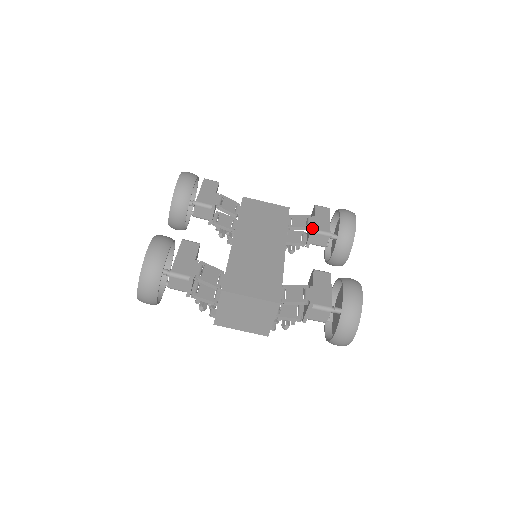
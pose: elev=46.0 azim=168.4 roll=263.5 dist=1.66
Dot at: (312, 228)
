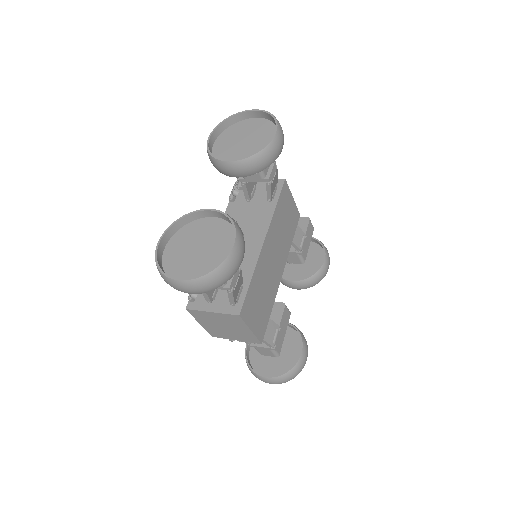
Dot at: (302, 252)
